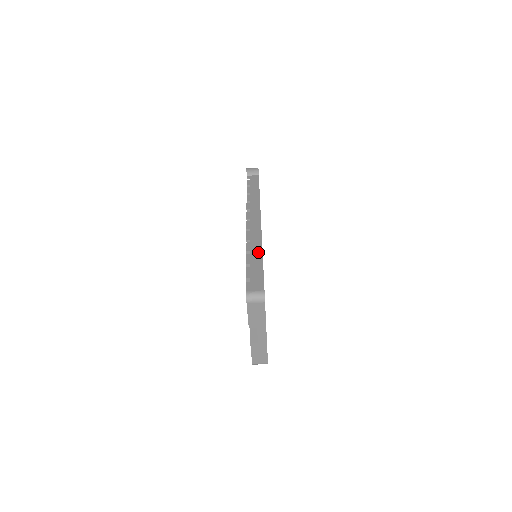
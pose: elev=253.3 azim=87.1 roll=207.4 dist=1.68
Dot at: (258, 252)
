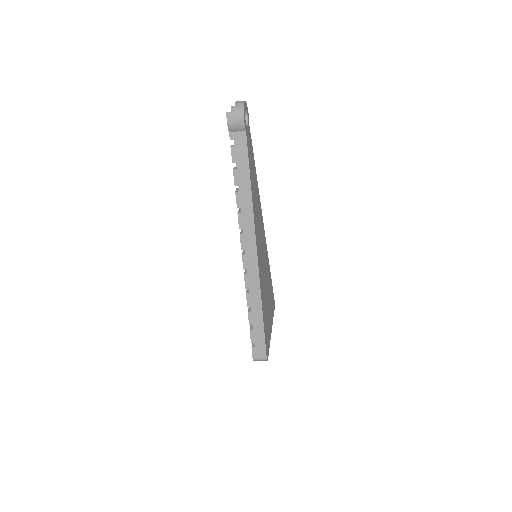
Dot at: (258, 310)
